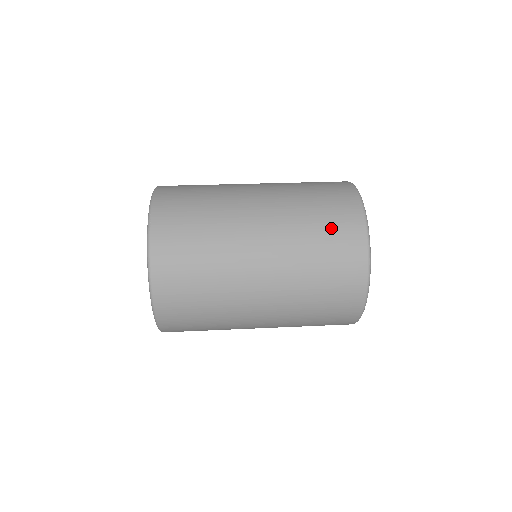
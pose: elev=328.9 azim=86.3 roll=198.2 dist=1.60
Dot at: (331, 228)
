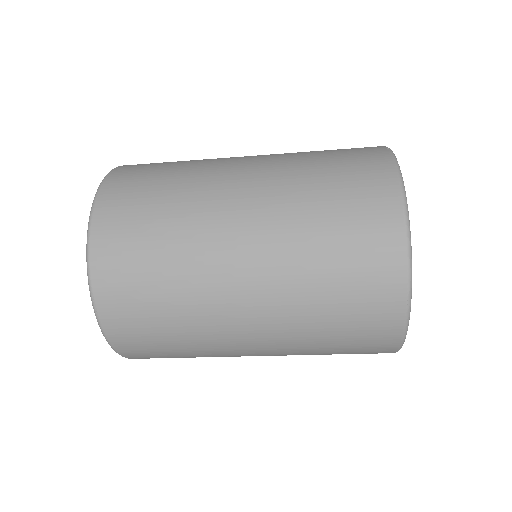
Dot at: (341, 155)
